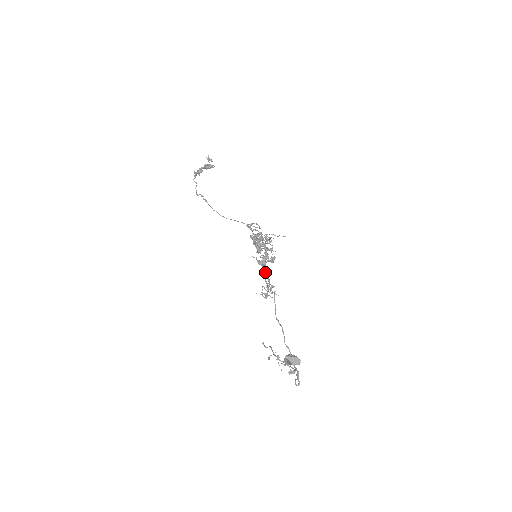
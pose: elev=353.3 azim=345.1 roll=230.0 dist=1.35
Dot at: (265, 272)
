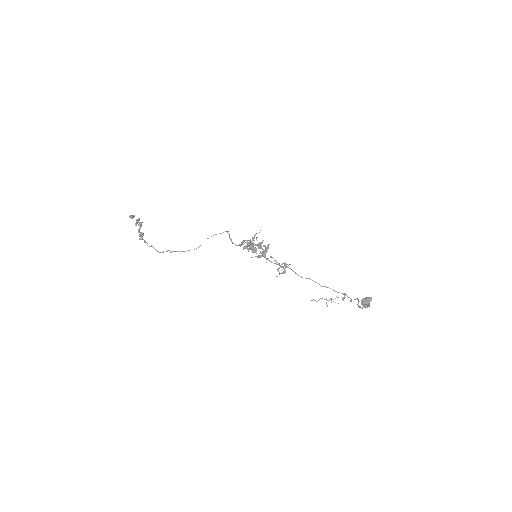
Dot at: occluded
